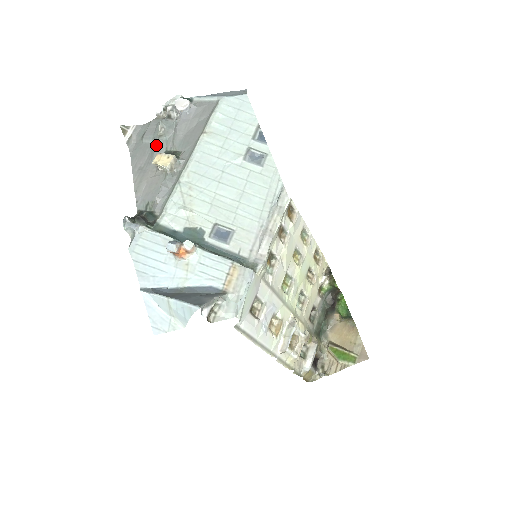
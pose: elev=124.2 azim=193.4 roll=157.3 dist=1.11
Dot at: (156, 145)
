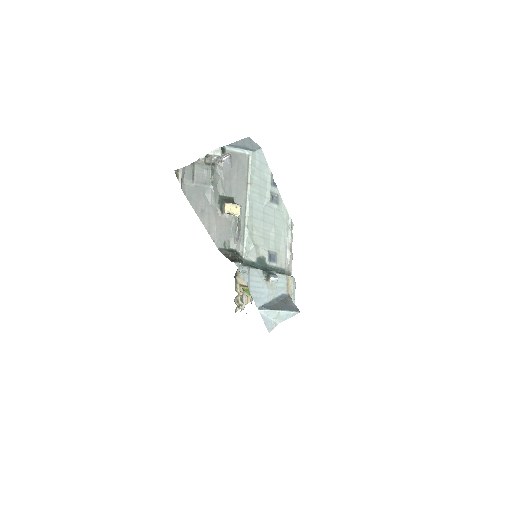
Dot at: (211, 190)
